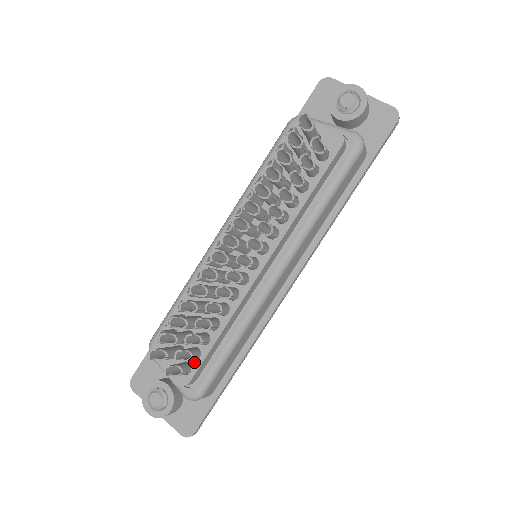
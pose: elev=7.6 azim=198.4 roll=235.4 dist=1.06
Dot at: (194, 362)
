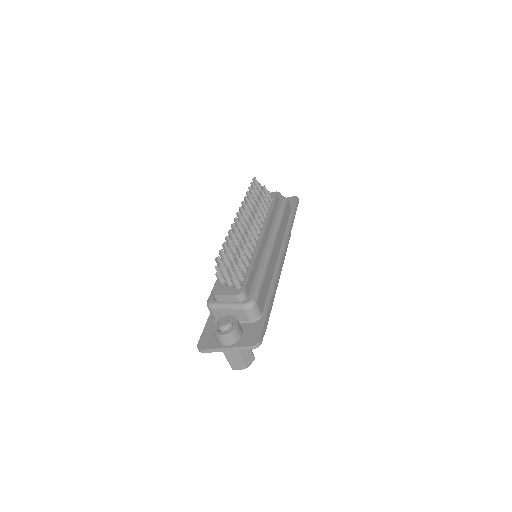
Dot at: (243, 281)
